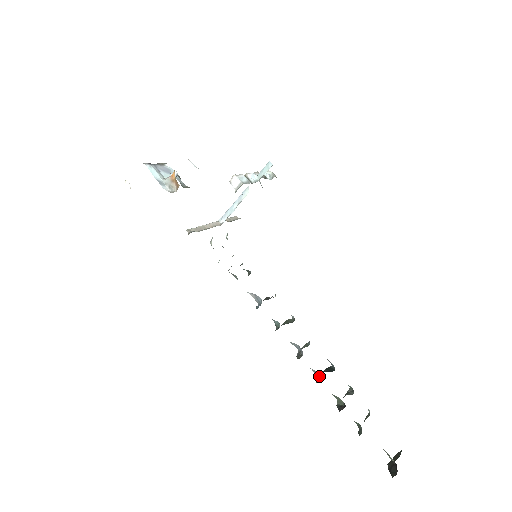
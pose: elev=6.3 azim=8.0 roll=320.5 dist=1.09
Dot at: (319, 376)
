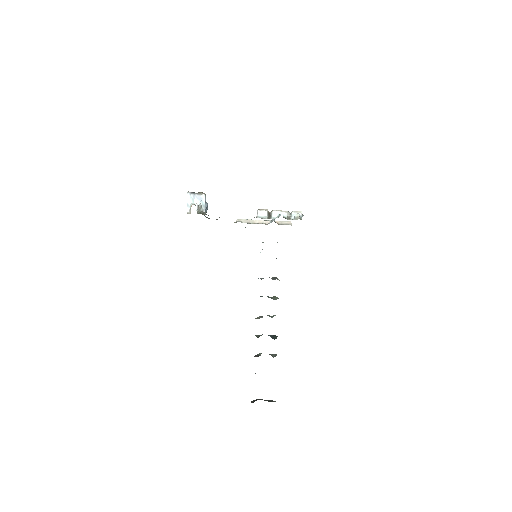
Dot at: occluded
